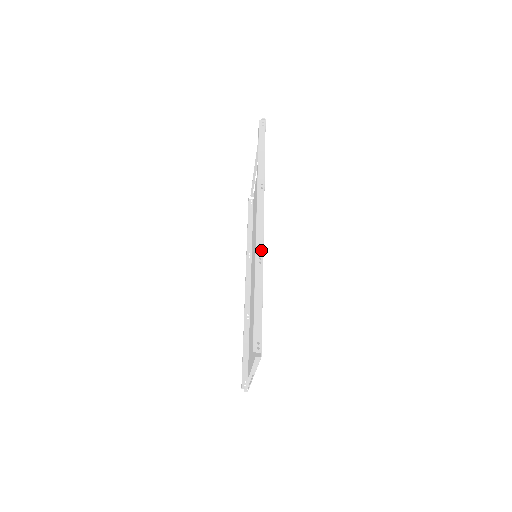
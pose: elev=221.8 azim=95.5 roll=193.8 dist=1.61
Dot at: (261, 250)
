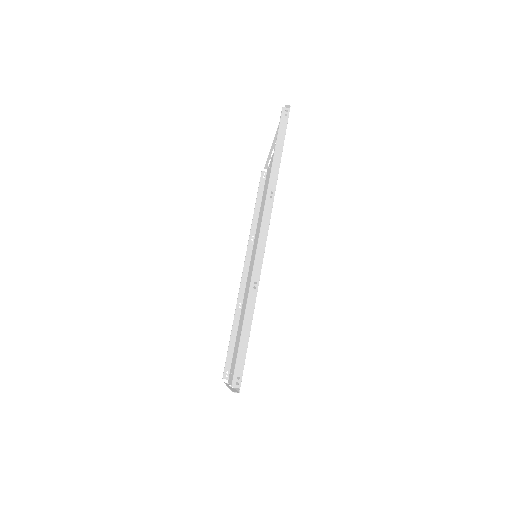
Dot at: (258, 273)
